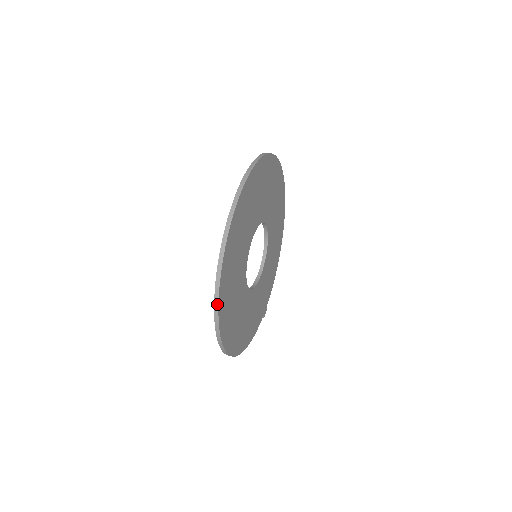
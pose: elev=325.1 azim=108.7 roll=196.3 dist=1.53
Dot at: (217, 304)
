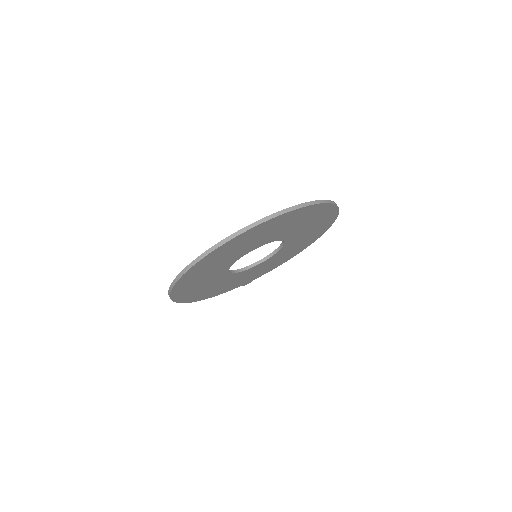
Dot at: (177, 279)
